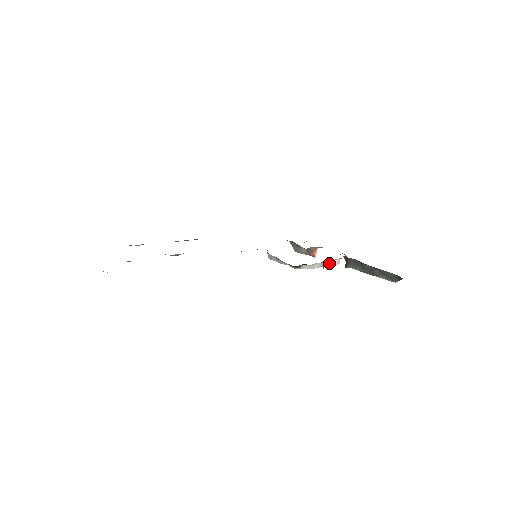
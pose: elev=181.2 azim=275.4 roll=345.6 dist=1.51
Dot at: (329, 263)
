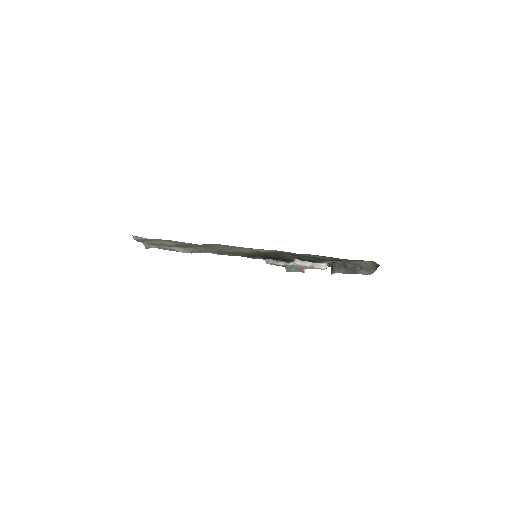
Dot at: (317, 265)
